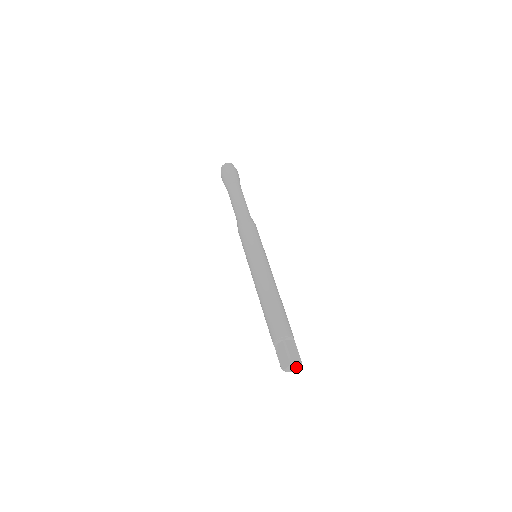
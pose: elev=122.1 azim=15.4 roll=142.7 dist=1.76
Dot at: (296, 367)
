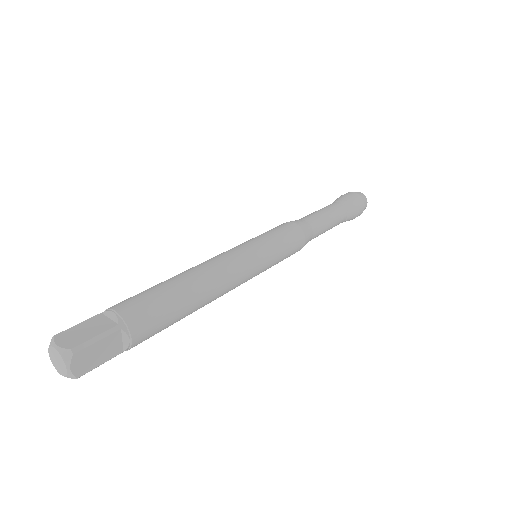
Dot at: (64, 367)
